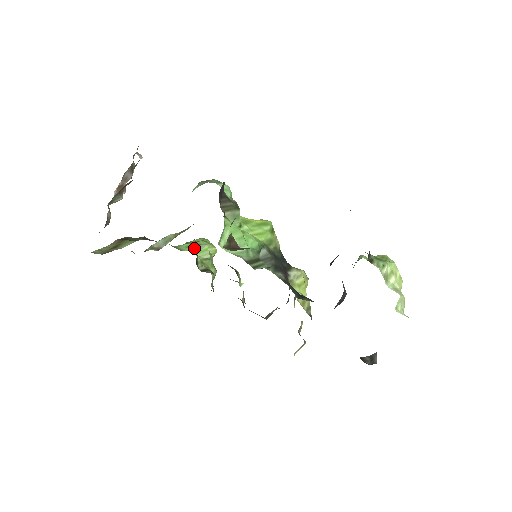
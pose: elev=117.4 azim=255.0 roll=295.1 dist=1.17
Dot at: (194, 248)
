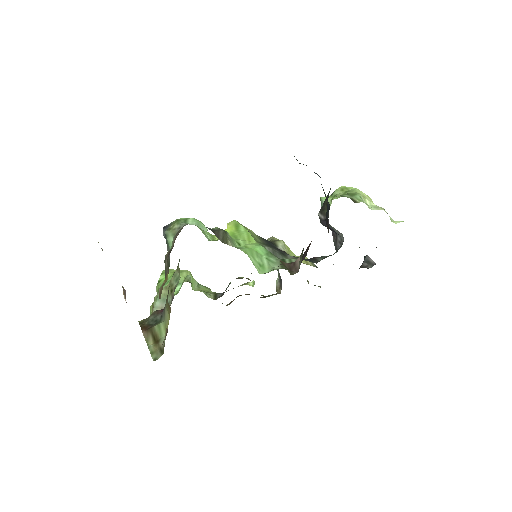
Dot at: (180, 286)
